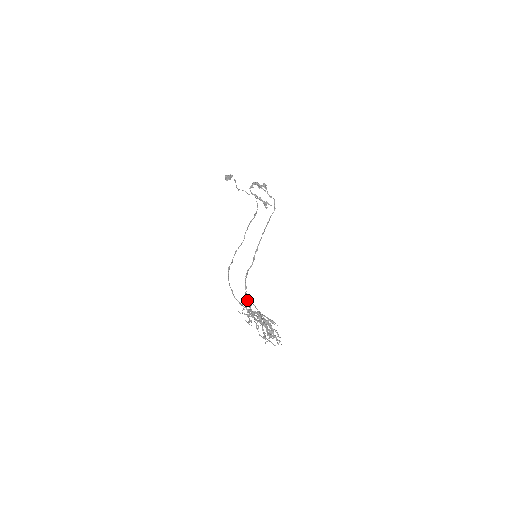
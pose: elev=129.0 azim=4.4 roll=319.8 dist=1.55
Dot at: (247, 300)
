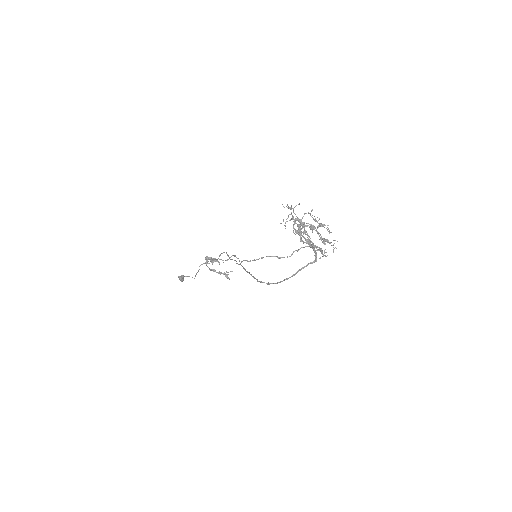
Dot at: (279, 282)
